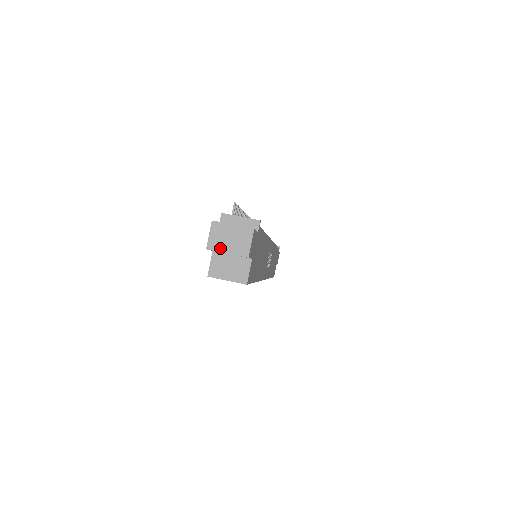
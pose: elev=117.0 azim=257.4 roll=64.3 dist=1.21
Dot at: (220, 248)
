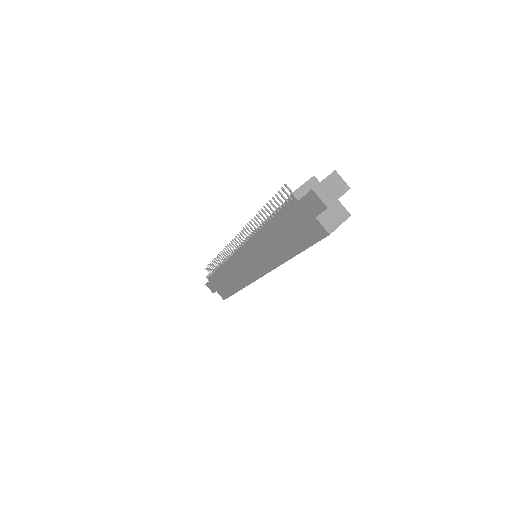
Dot at: (333, 199)
